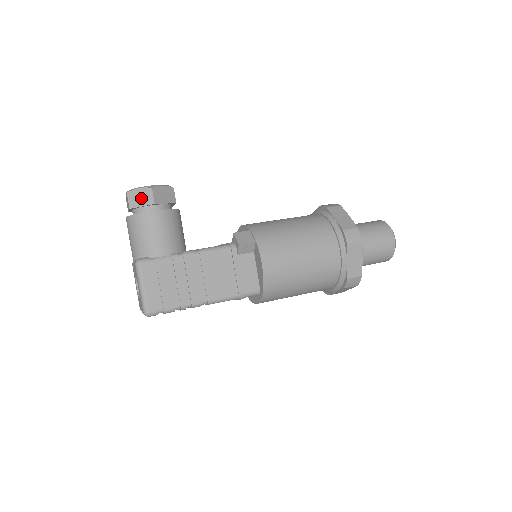
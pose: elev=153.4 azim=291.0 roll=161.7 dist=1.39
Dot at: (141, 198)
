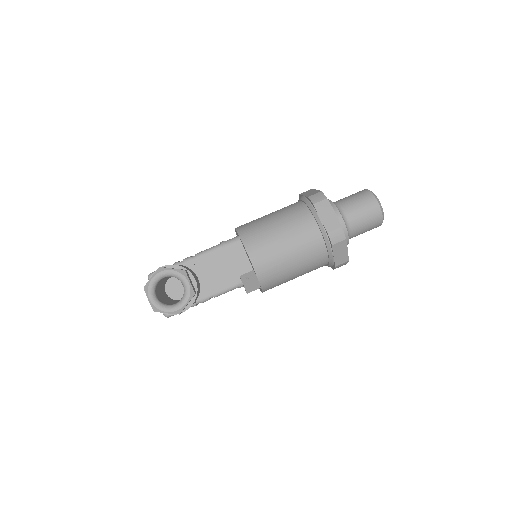
Dot at: occluded
